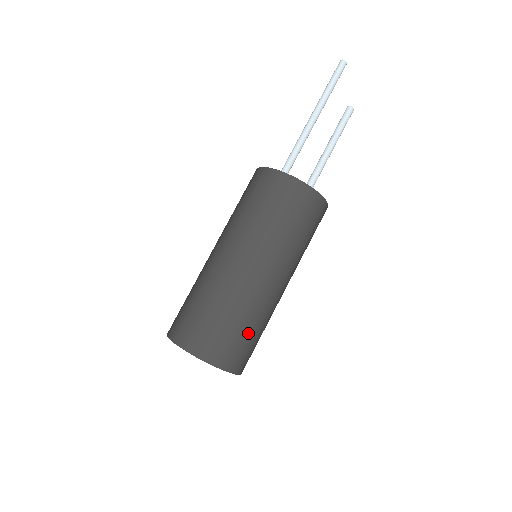
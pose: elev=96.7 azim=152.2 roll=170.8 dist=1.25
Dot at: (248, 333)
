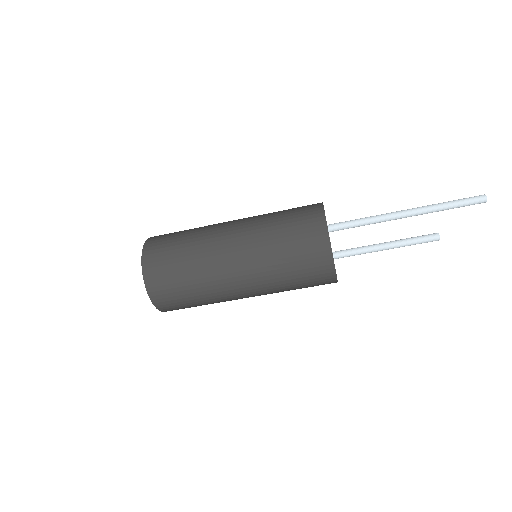
Dot at: (197, 305)
